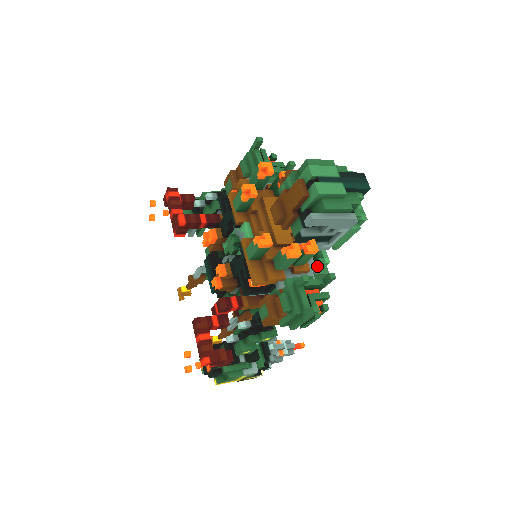
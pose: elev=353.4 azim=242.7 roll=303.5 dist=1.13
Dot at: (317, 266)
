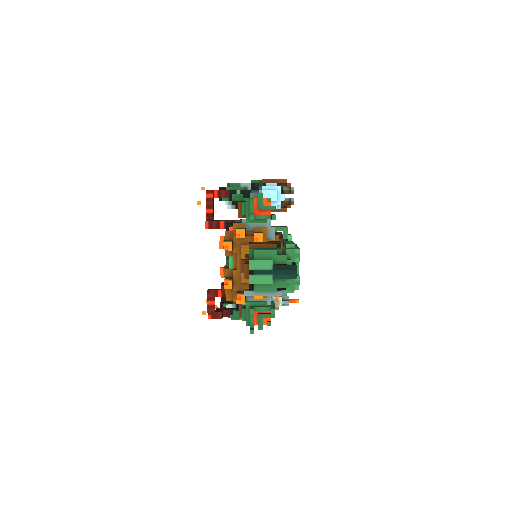
Dot at: occluded
